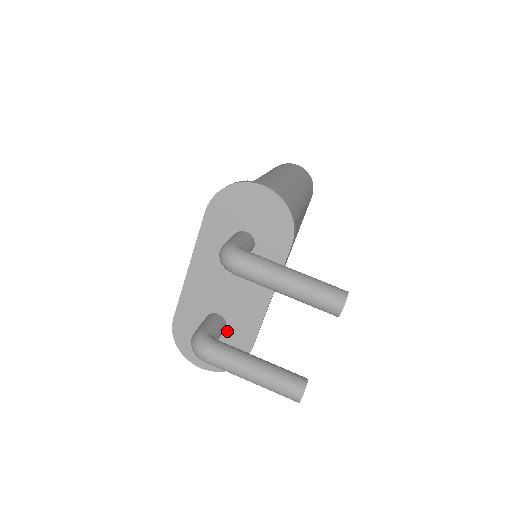
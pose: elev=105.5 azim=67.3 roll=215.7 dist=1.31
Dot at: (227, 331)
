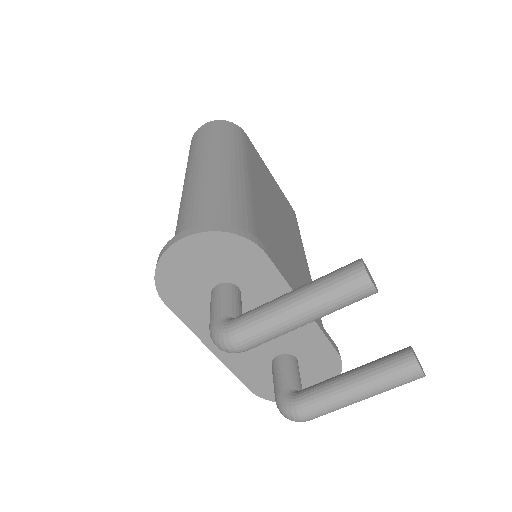
Dot at: (300, 359)
